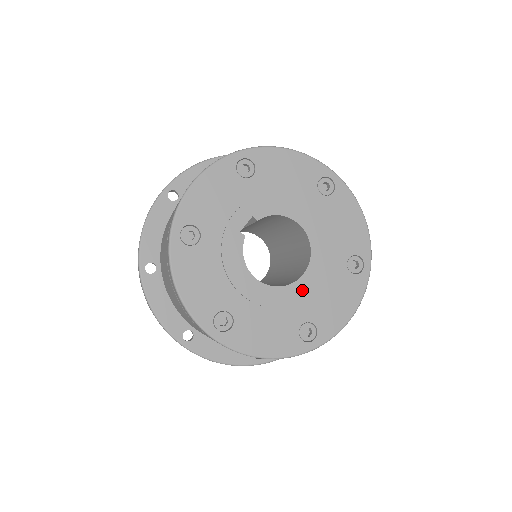
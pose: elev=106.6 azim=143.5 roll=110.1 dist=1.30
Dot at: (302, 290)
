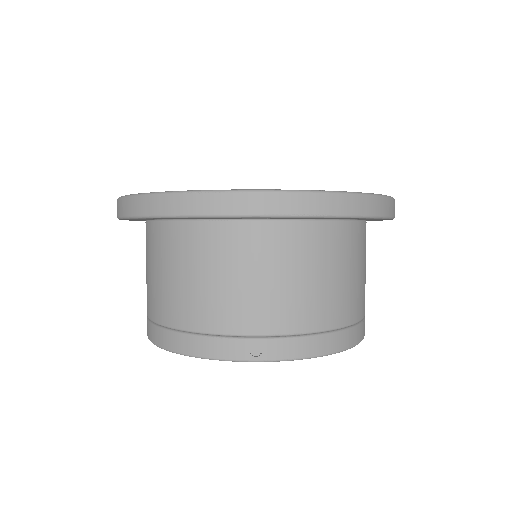
Dot at: occluded
